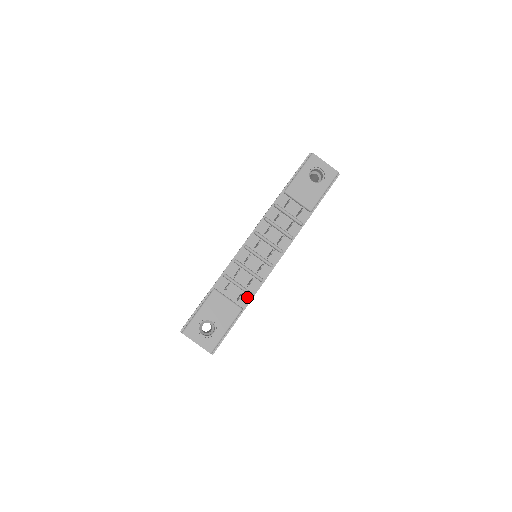
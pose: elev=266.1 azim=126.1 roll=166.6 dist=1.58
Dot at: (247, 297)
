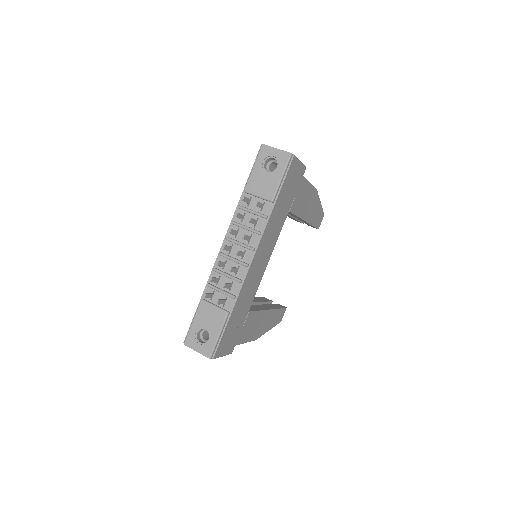
Dot at: (231, 300)
